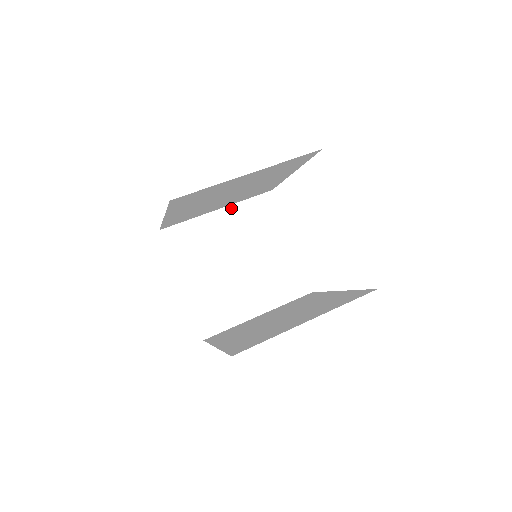
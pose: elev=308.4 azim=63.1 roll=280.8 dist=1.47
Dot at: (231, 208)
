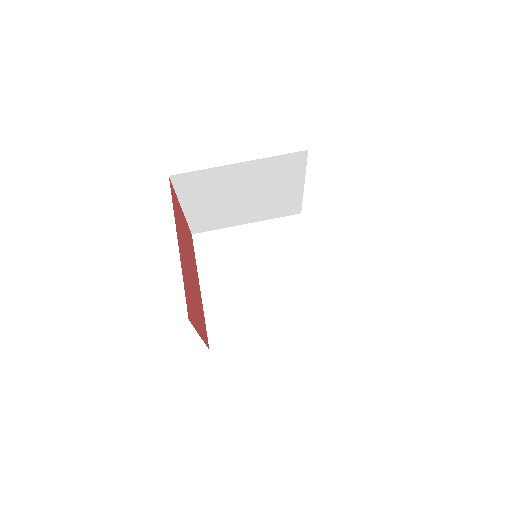
Dot at: (254, 162)
